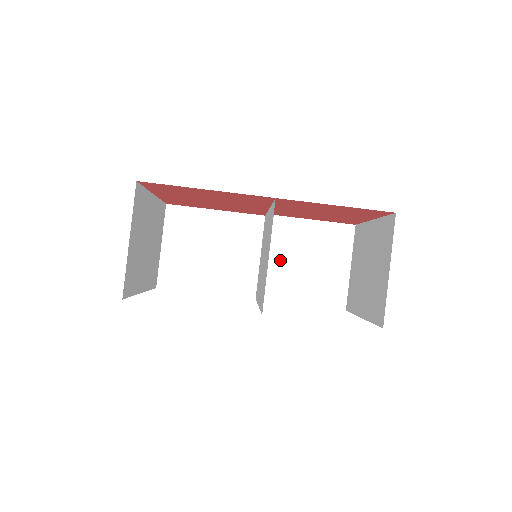
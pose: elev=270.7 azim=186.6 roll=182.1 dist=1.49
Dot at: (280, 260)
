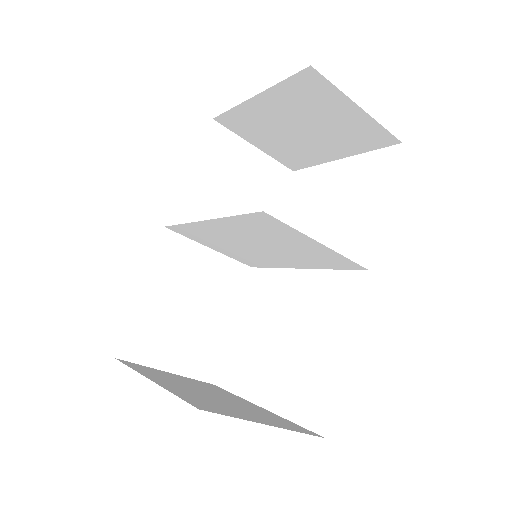
Dot at: occluded
